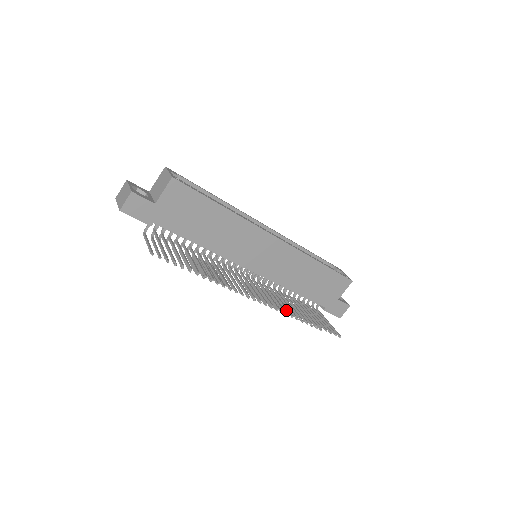
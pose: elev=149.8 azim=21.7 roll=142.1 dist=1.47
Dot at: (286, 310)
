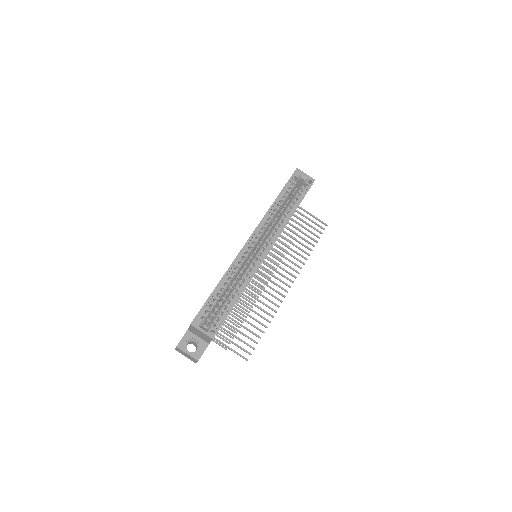
Dot at: occluded
